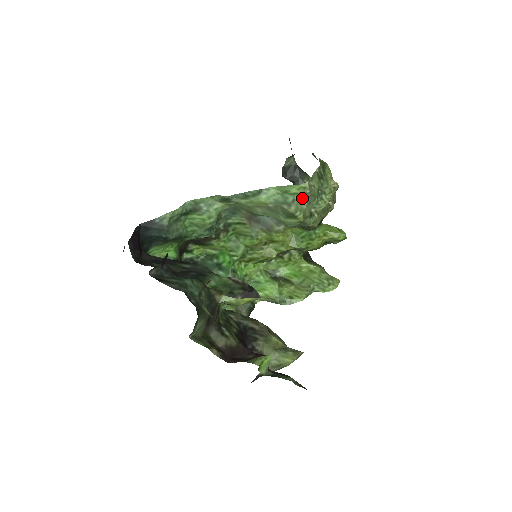
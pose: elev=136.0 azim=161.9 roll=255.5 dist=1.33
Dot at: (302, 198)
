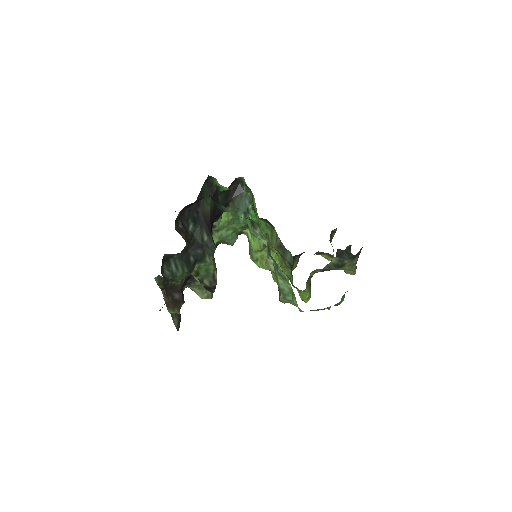
Dot at: (295, 304)
